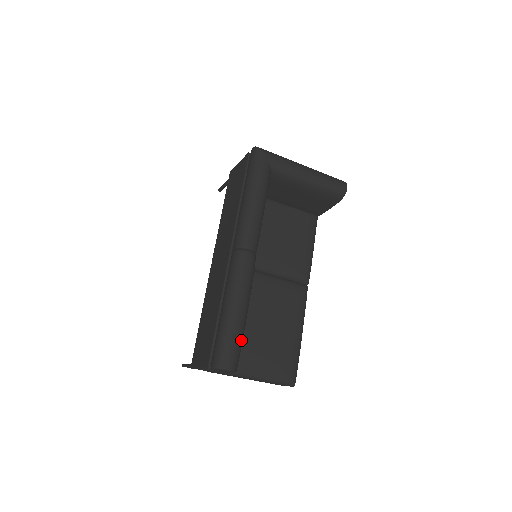
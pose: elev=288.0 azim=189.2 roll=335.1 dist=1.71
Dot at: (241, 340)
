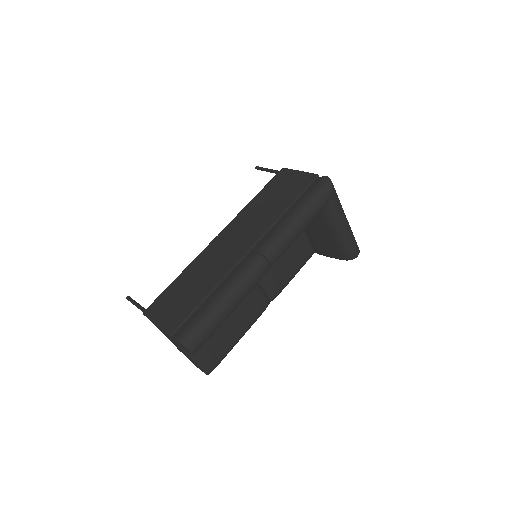
Dot at: occluded
